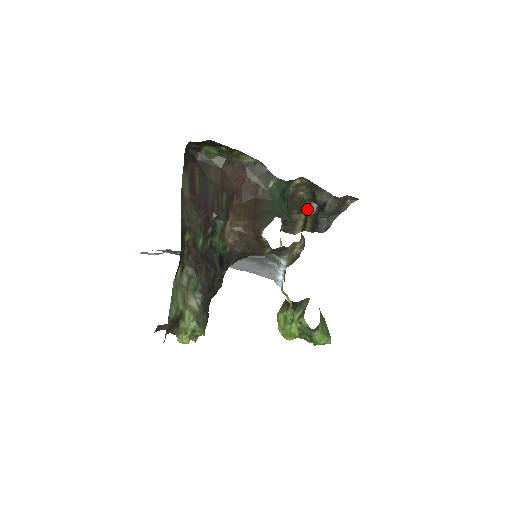
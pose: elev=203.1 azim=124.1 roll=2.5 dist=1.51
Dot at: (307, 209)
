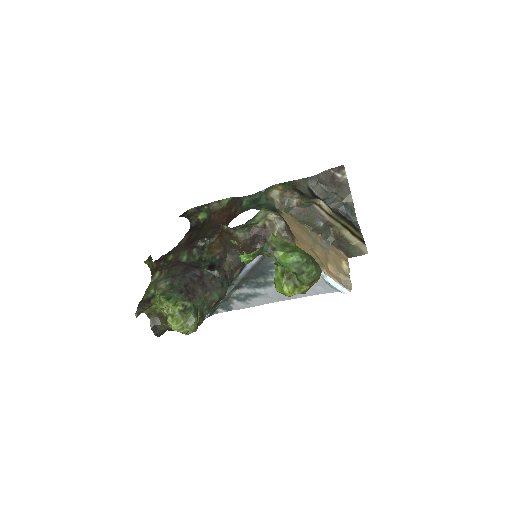
Dot at: (326, 214)
